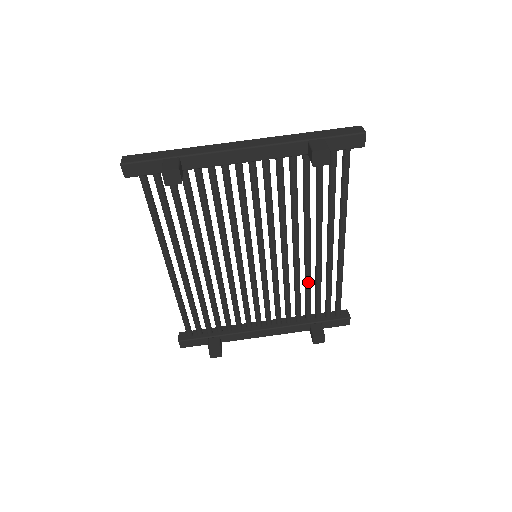
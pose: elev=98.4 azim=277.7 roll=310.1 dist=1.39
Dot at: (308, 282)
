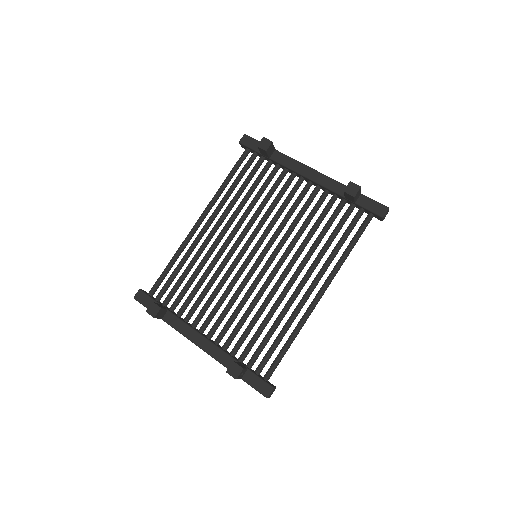
Dot at: (271, 312)
